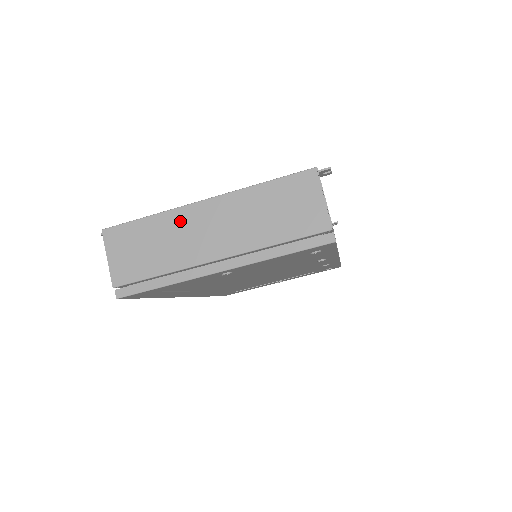
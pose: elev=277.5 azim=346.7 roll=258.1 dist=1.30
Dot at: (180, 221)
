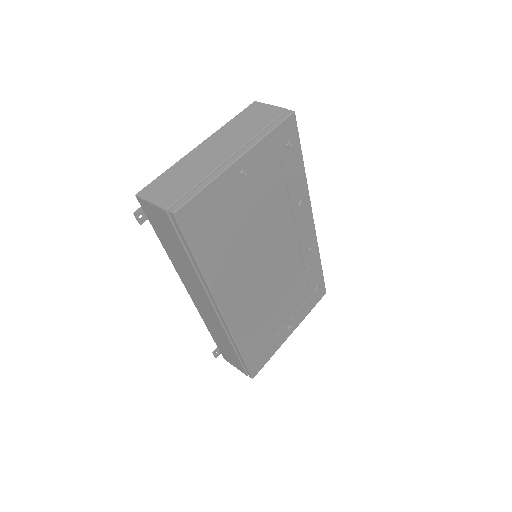
Dot at: (191, 159)
